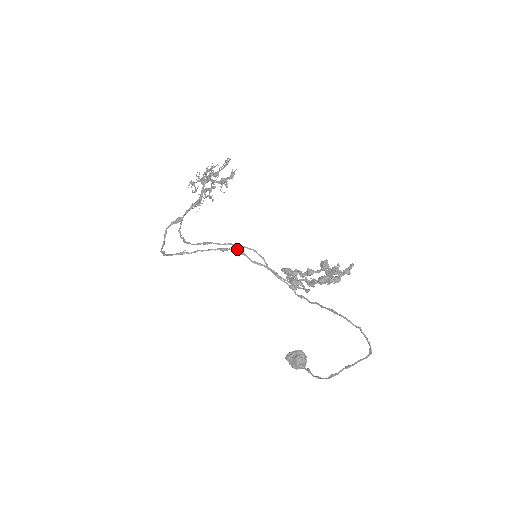
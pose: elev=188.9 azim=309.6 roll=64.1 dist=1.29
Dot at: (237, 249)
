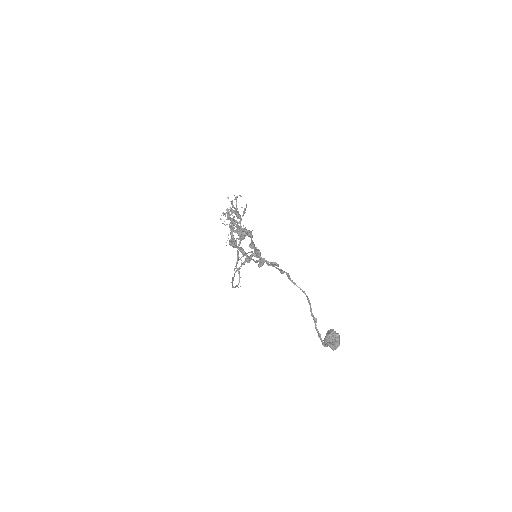
Dot at: occluded
